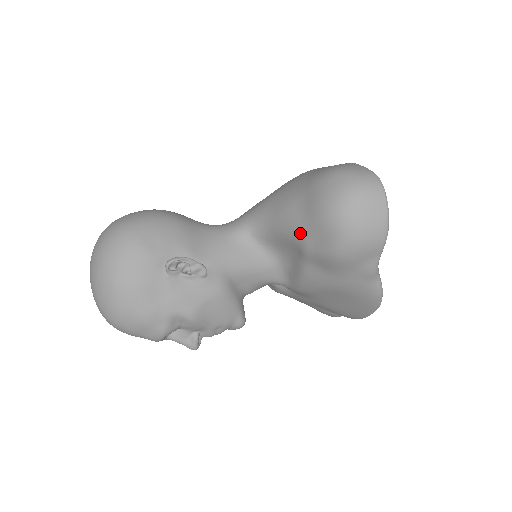
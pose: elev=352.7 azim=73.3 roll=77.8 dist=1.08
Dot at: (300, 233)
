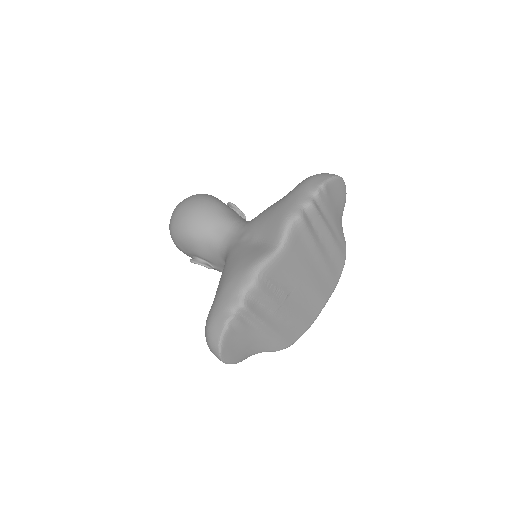
Dot at: occluded
